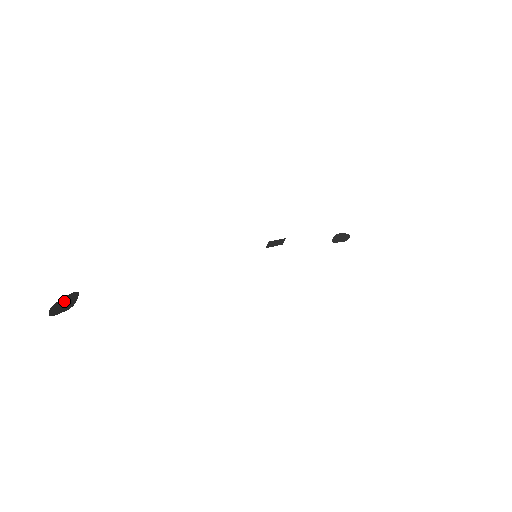
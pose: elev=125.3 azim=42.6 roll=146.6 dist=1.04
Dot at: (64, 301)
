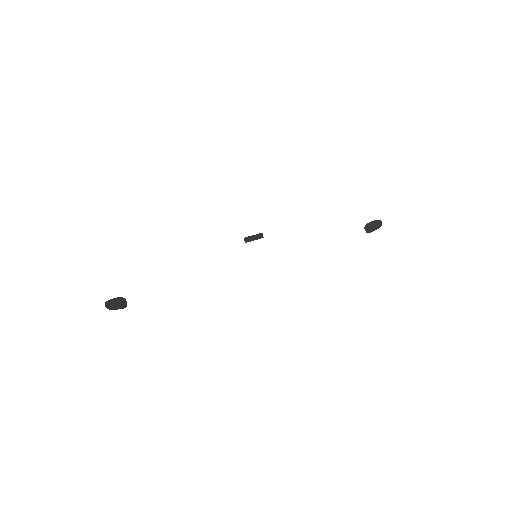
Dot at: (115, 302)
